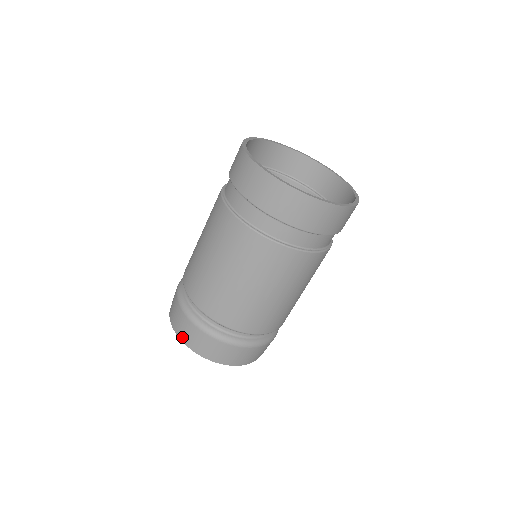
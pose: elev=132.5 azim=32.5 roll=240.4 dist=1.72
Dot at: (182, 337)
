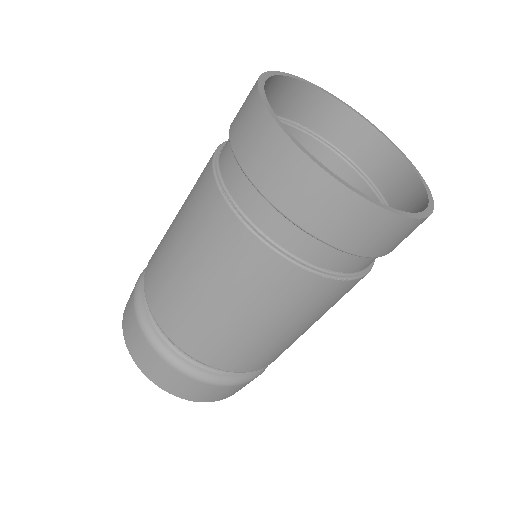
Dot at: (181, 395)
